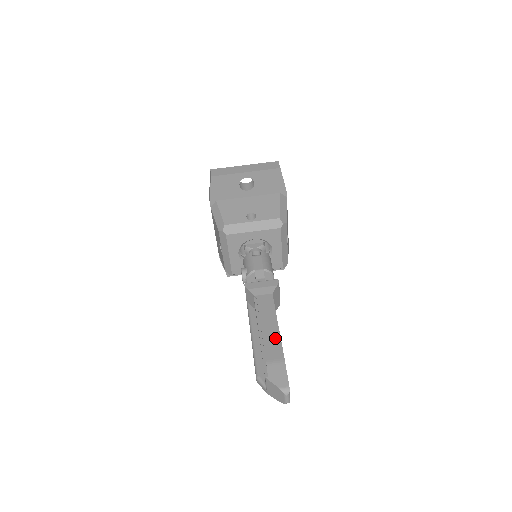
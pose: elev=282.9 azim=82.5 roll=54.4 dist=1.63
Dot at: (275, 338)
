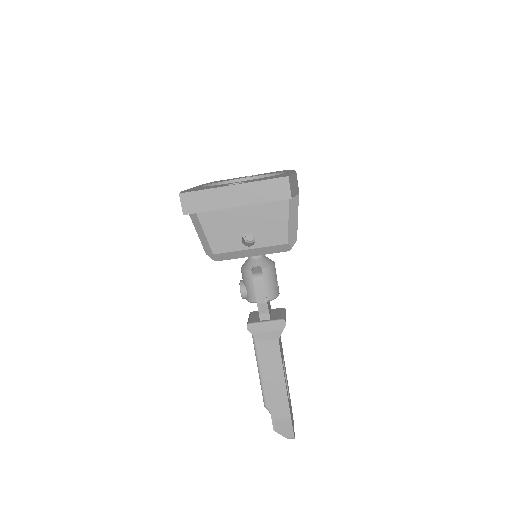
Dot at: (282, 395)
